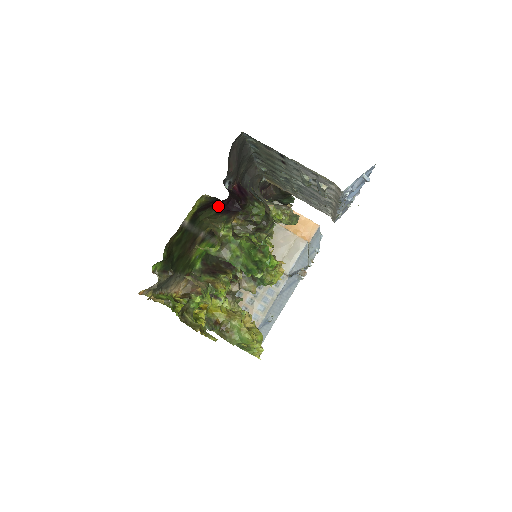
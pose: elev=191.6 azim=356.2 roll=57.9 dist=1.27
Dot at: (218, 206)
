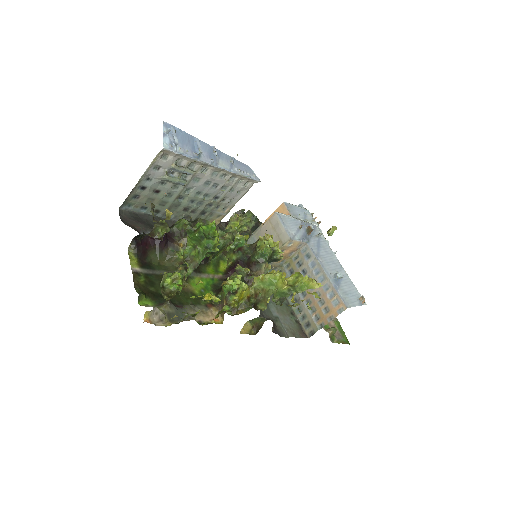
Dot at: (151, 246)
